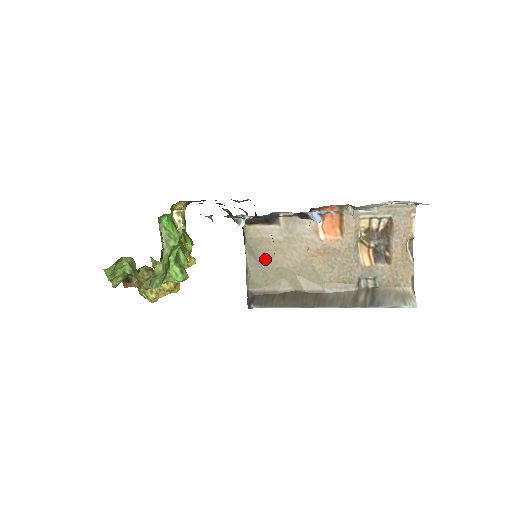
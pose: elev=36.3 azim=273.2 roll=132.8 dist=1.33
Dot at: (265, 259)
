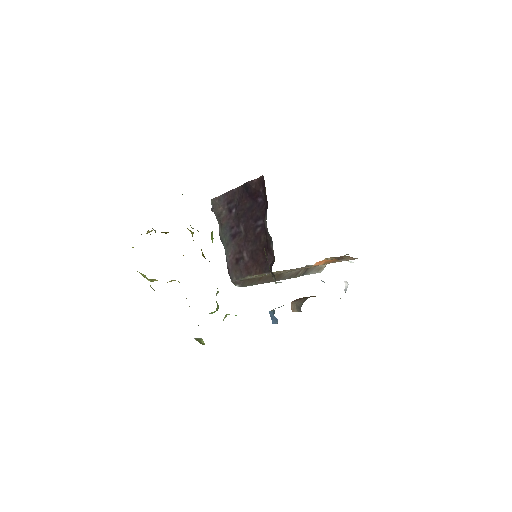
Dot at: occluded
